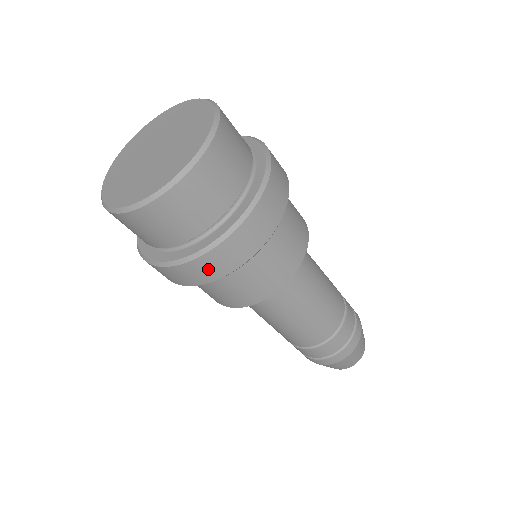
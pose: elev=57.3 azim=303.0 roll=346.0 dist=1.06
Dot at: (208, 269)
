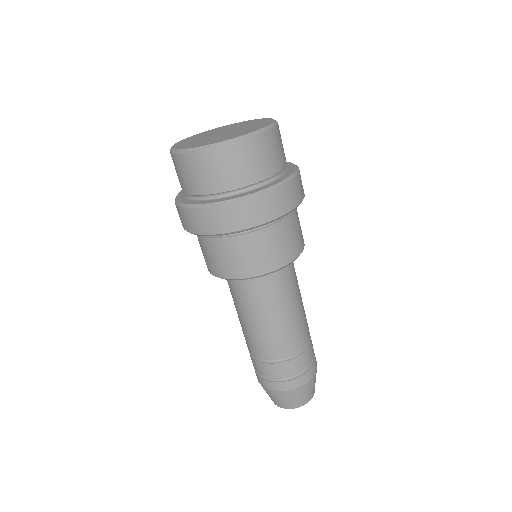
Dot at: (217, 221)
